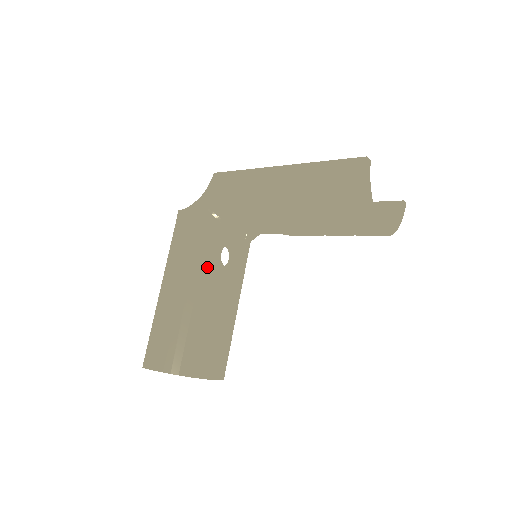
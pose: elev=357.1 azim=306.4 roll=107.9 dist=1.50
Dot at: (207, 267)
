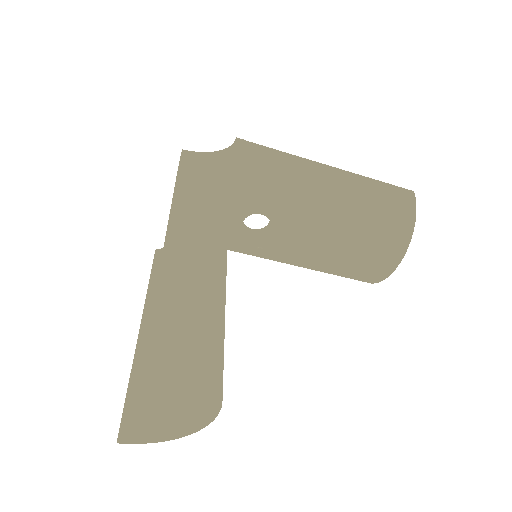
Dot at: (222, 235)
